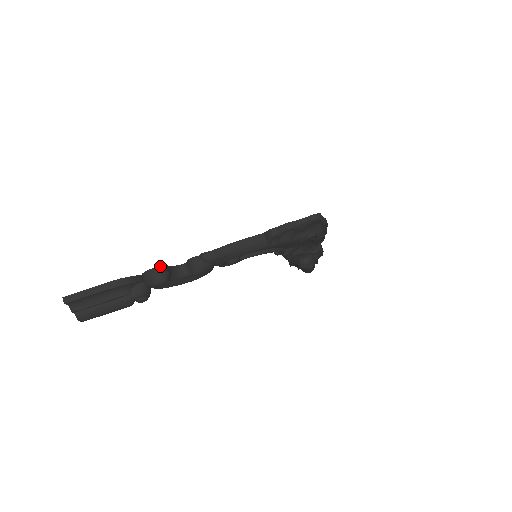
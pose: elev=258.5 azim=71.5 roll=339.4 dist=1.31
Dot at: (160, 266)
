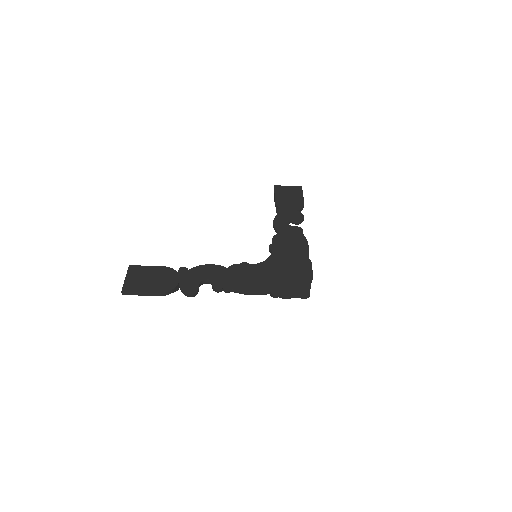
Dot at: (195, 292)
